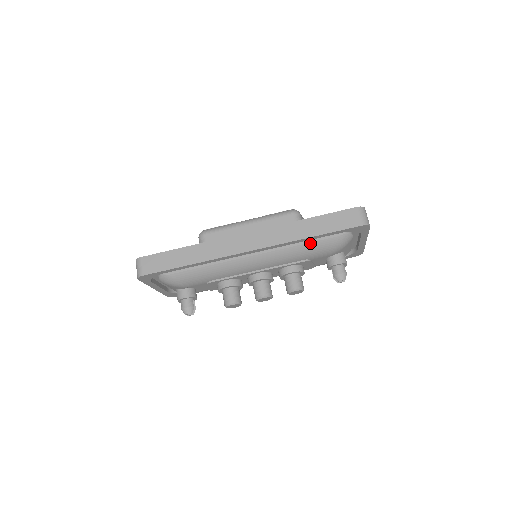
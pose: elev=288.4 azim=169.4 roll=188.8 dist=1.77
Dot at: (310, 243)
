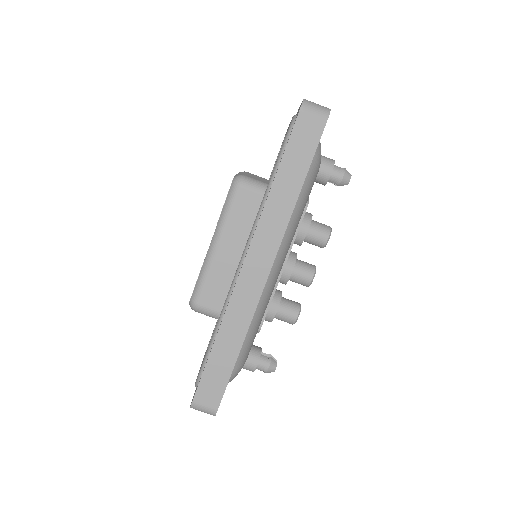
Dot at: occluded
